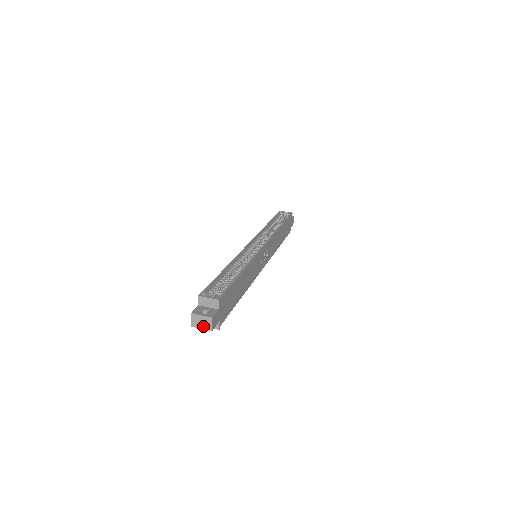
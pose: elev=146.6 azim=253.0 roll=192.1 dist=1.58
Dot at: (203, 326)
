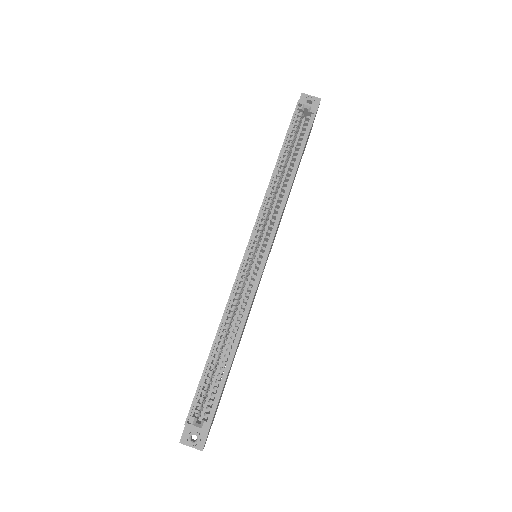
Dot at: occluded
